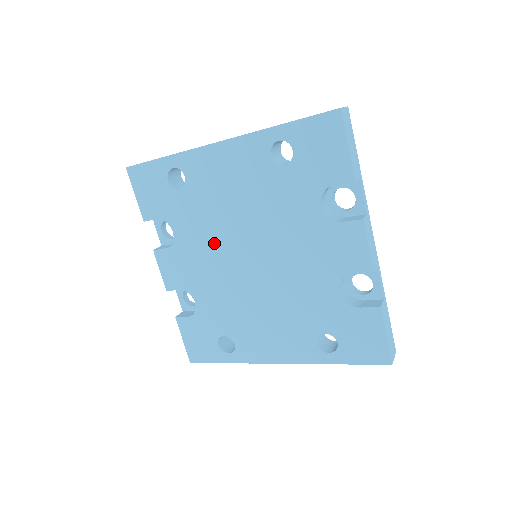
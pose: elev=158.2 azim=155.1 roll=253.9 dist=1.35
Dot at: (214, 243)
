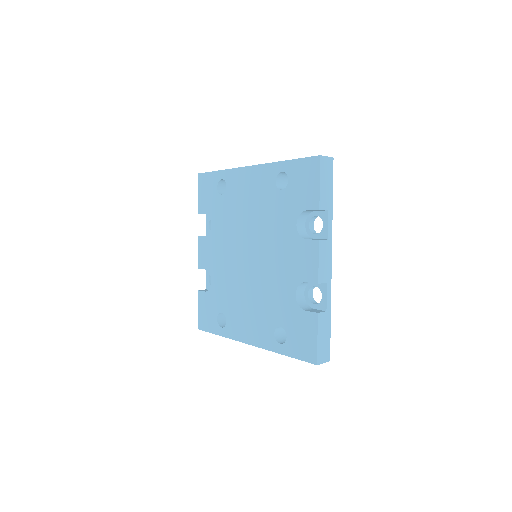
Dot at: (232, 238)
